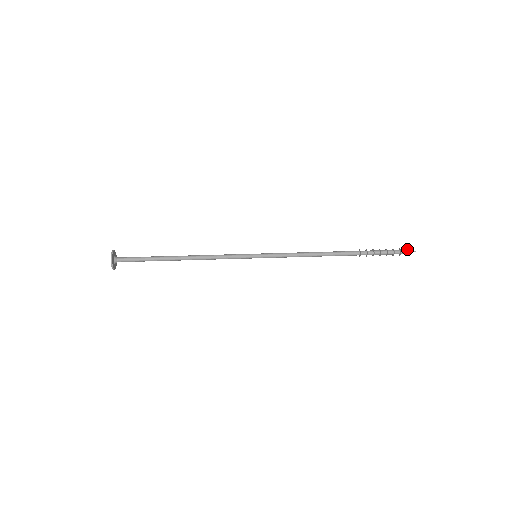
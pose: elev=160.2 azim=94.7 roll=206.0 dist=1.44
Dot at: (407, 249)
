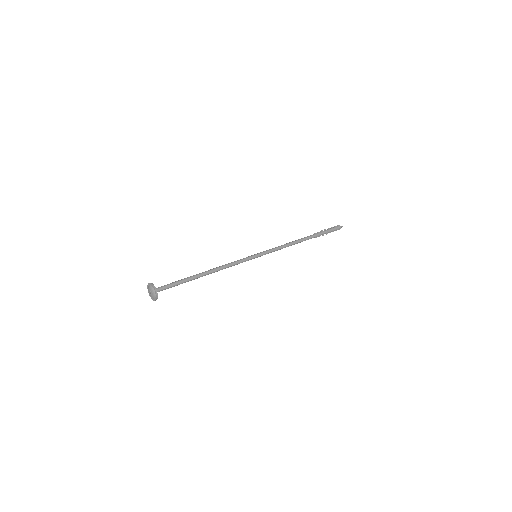
Dot at: (340, 226)
